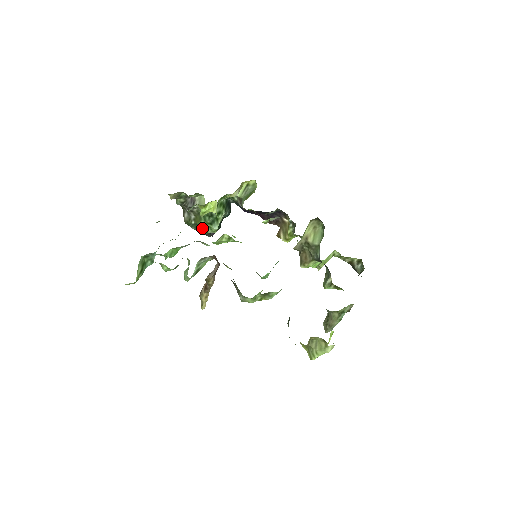
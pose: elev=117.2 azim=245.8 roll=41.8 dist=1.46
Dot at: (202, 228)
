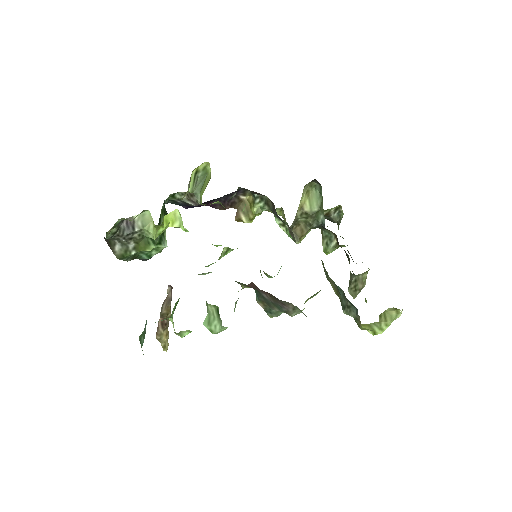
Dot at: (141, 254)
